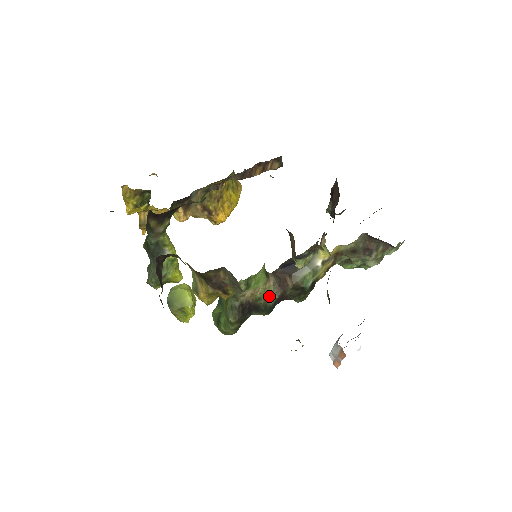
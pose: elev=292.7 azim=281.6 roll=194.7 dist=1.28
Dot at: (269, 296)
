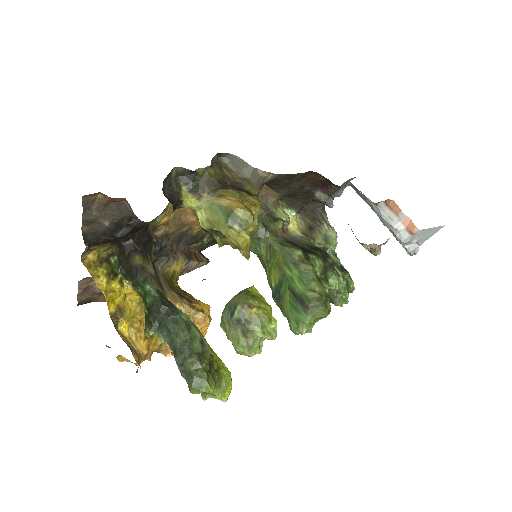
Dot at: occluded
